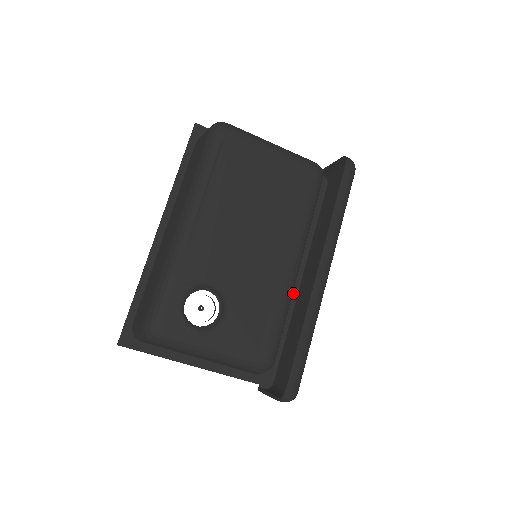
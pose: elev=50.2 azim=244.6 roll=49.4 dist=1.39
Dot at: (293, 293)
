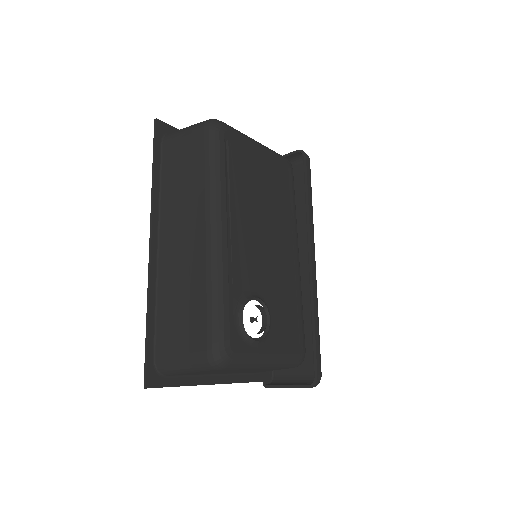
Dot at: occluded
